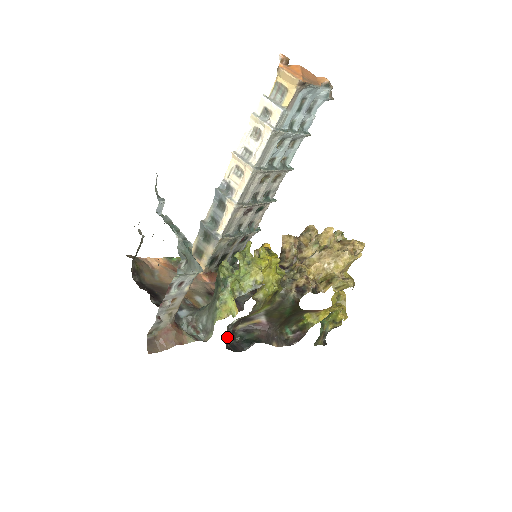
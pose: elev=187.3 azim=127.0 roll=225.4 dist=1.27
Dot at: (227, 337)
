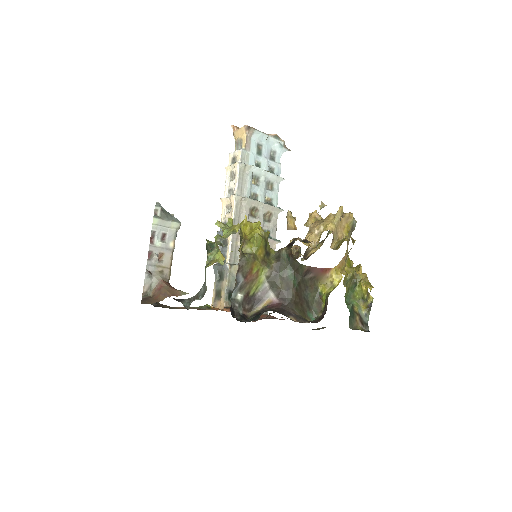
Dot at: (236, 316)
